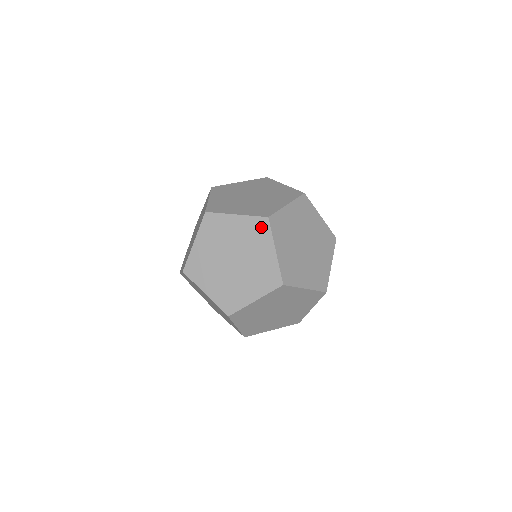
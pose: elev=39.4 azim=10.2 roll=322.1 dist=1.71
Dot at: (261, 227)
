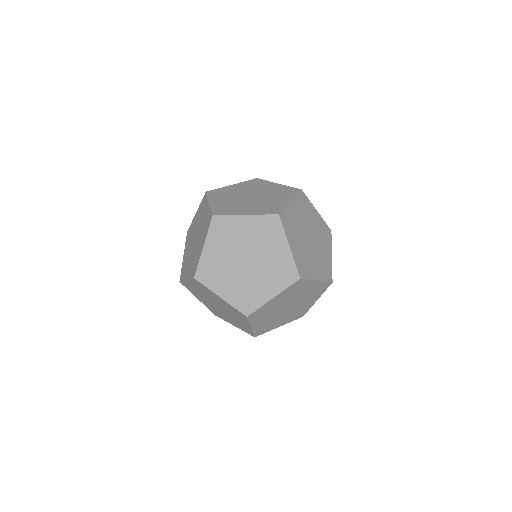
Dot at: (272, 225)
